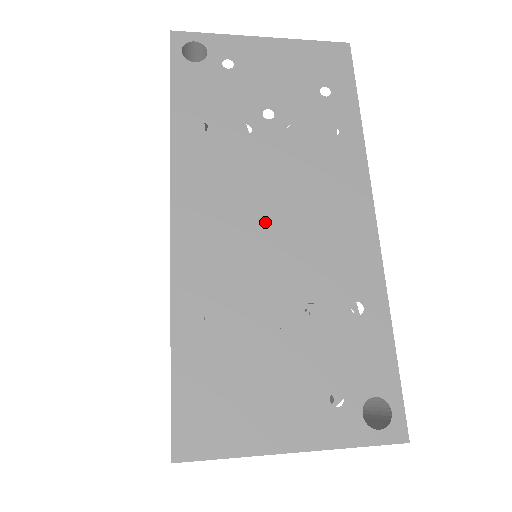
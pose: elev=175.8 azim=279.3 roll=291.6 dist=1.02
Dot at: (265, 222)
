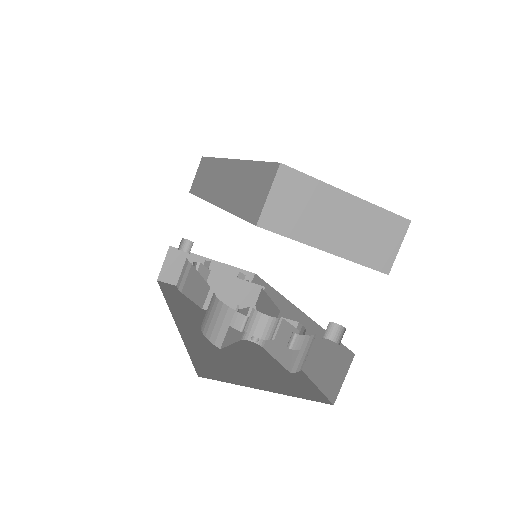
Dot at: occluded
